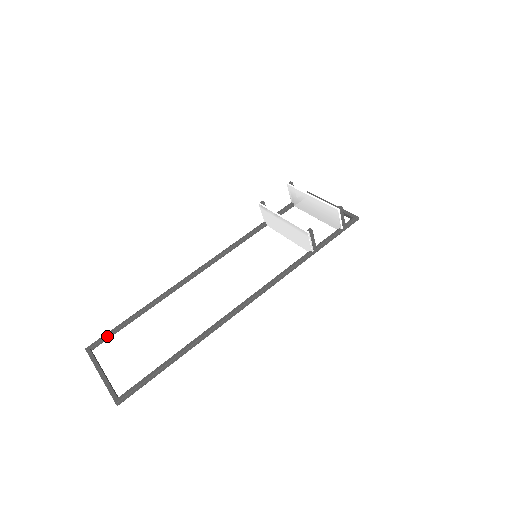
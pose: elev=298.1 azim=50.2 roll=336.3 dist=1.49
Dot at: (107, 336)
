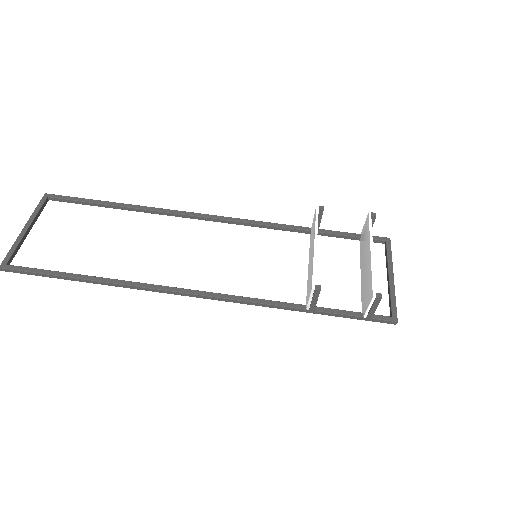
Dot at: (70, 200)
